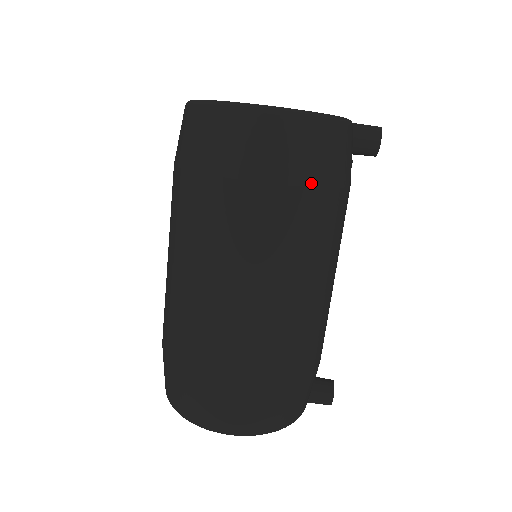
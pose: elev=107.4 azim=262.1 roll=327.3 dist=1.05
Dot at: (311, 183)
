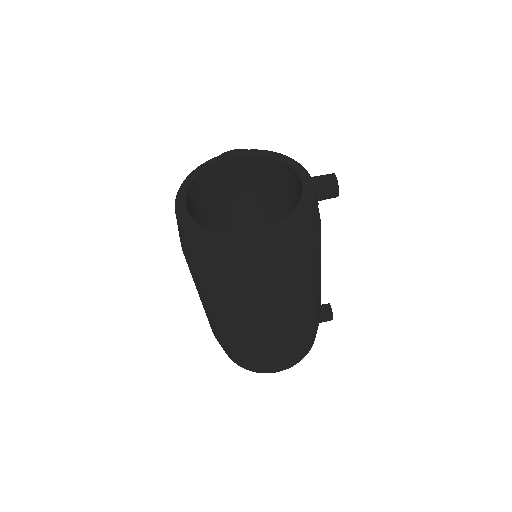
Dot at: (298, 265)
